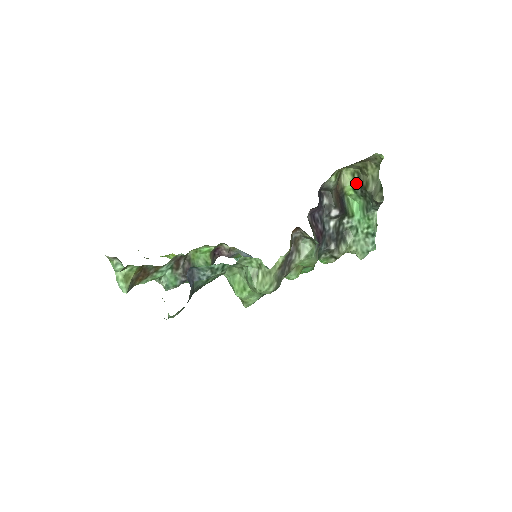
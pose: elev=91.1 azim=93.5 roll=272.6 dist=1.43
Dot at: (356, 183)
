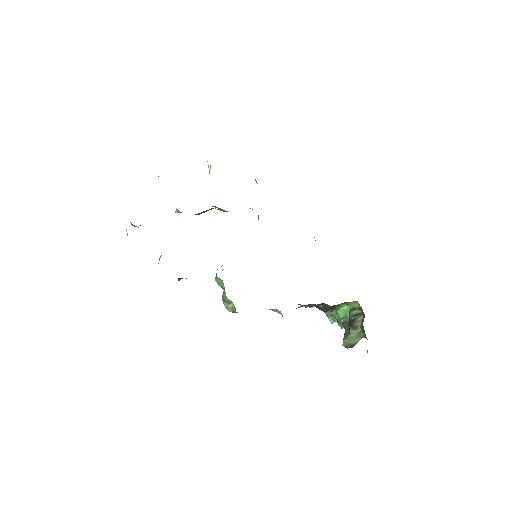
Dot at: (355, 313)
